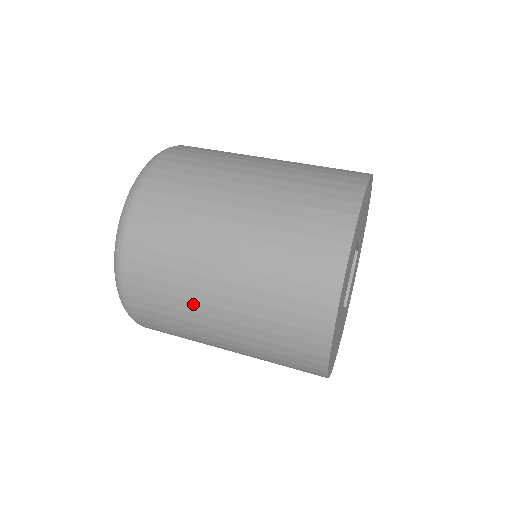
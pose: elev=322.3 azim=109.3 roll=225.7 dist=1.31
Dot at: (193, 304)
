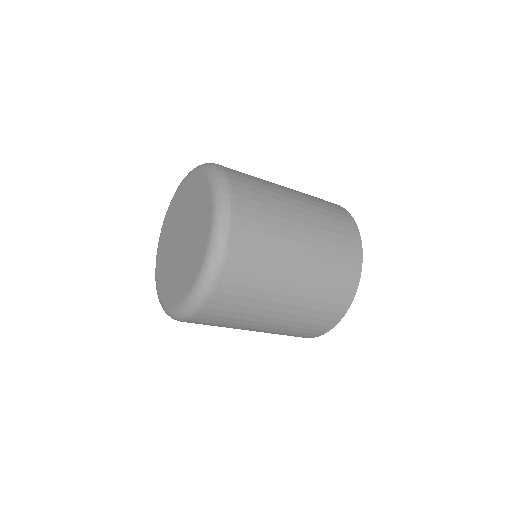
Dot at: (281, 263)
